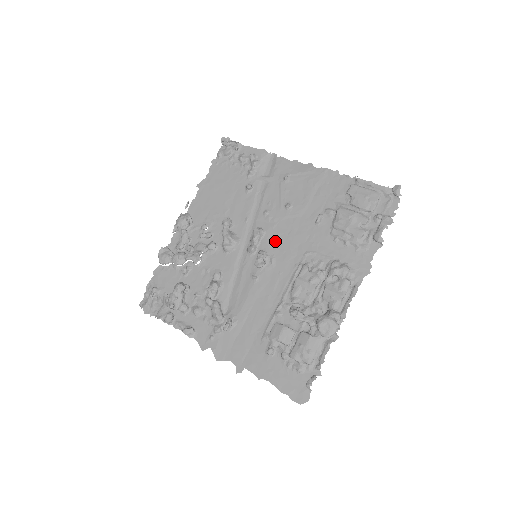
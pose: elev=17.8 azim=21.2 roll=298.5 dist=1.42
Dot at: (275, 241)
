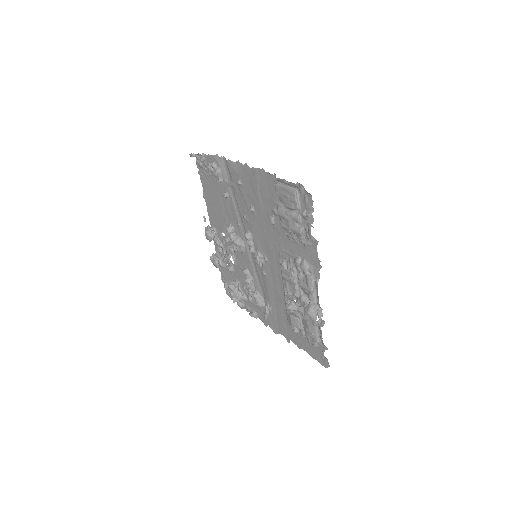
Dot at: (260, 242)
